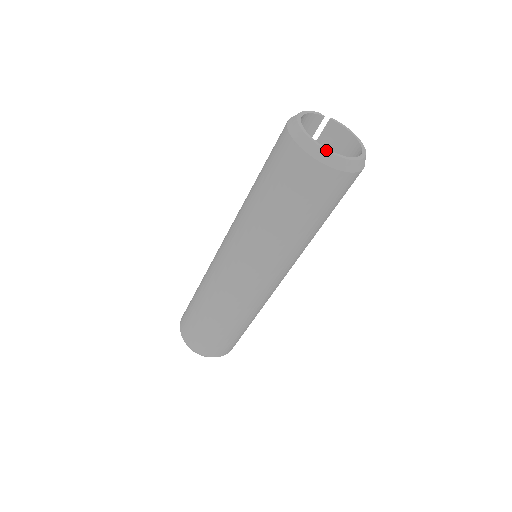
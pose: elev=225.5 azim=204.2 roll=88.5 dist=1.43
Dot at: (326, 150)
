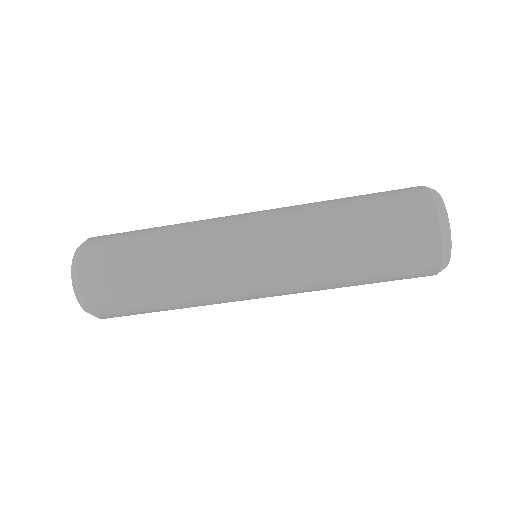
Dot at: occluded
